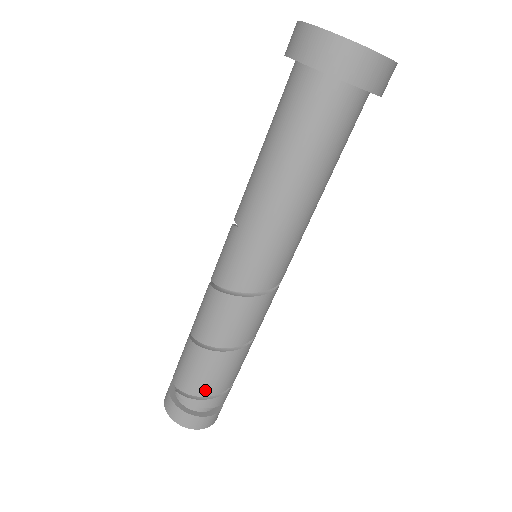
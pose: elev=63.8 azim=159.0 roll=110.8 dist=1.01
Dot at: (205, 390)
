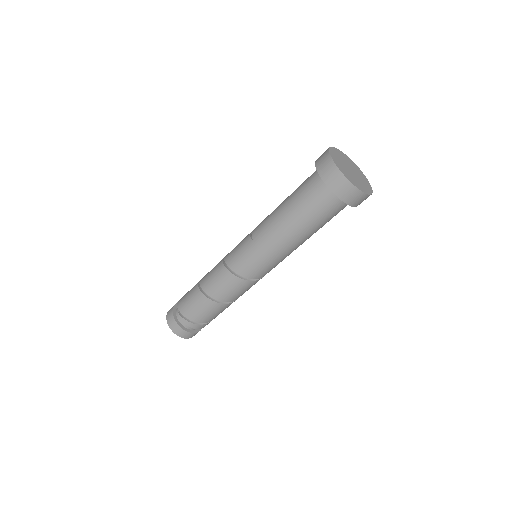
Dot at: (197, 319)
